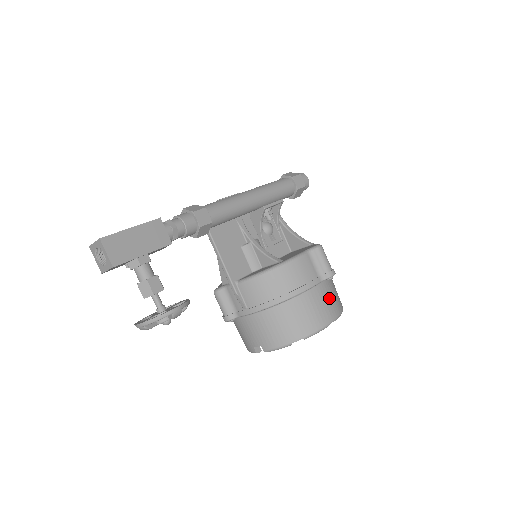
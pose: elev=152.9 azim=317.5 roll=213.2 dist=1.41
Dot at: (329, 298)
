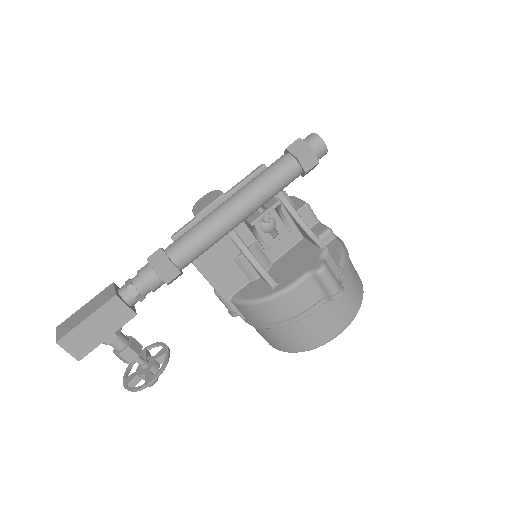
Dot at: (336, 313)
